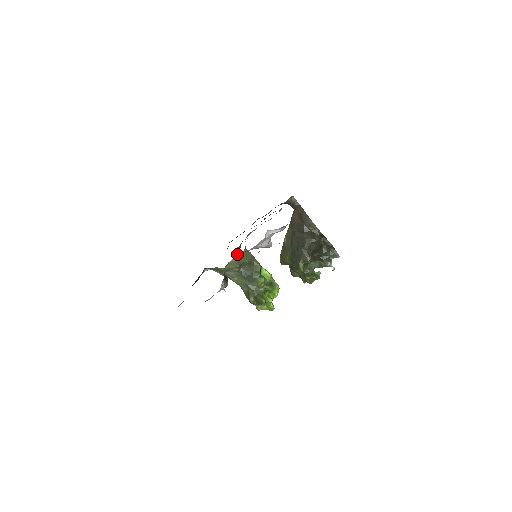
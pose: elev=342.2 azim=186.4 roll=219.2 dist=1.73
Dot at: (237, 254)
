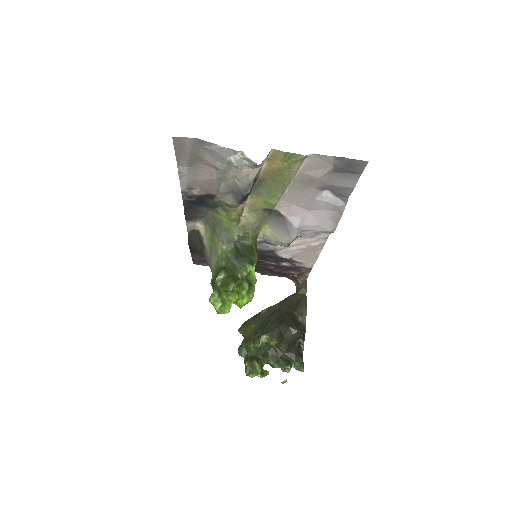
Dot at: occluded
